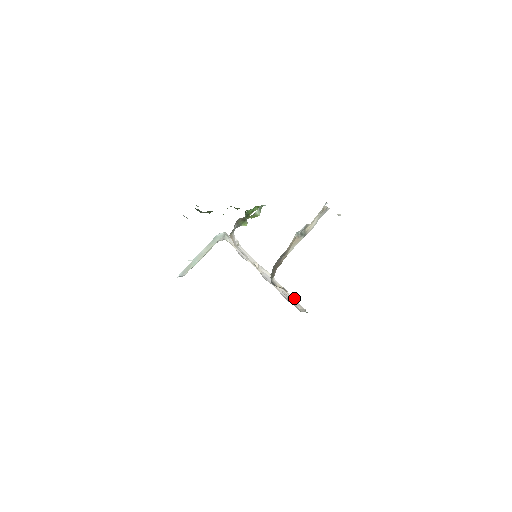
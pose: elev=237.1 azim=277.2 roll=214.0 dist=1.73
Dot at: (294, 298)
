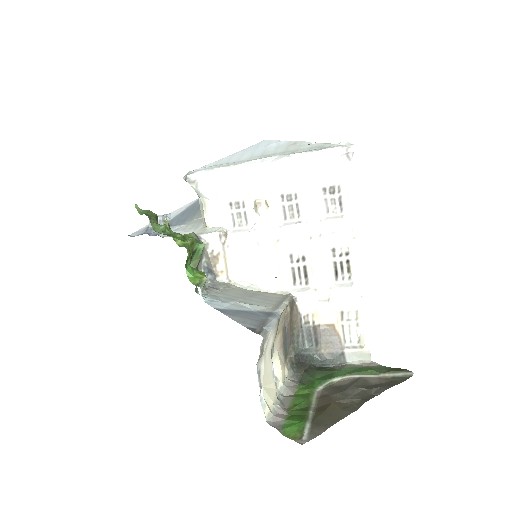
Dot at: (344, 155)
